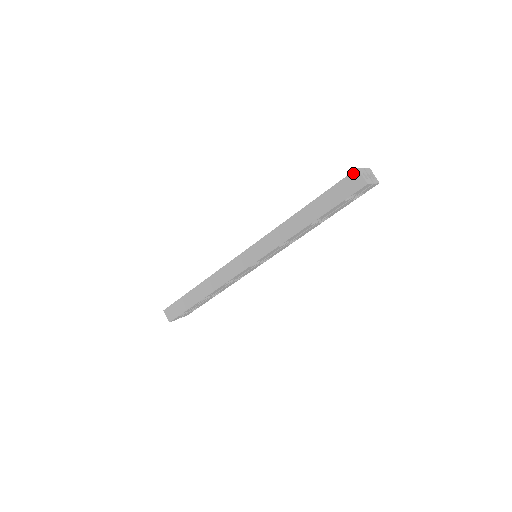
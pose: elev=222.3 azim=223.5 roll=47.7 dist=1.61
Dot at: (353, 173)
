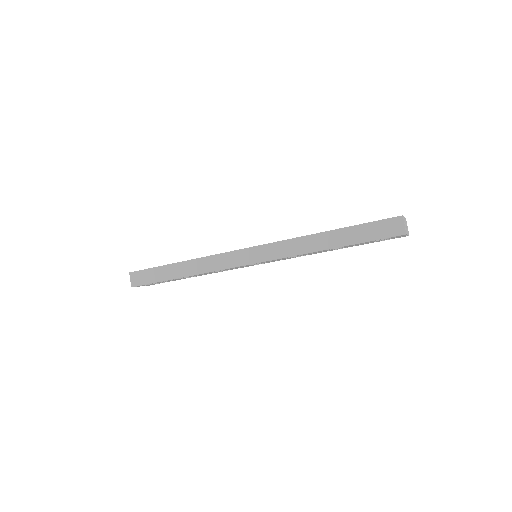
Dot at: (396, 218)
